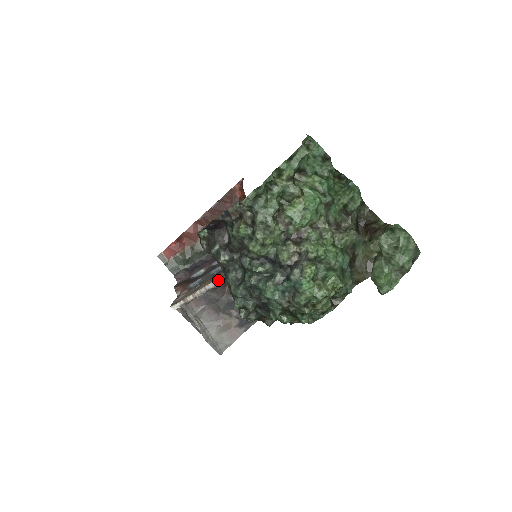
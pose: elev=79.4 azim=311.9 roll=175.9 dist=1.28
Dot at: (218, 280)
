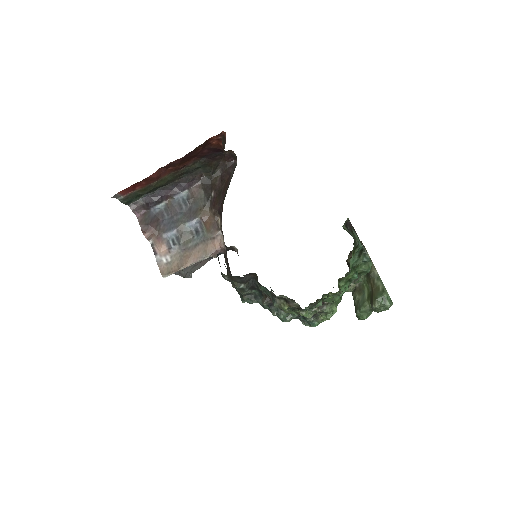
Dot at: occluded
